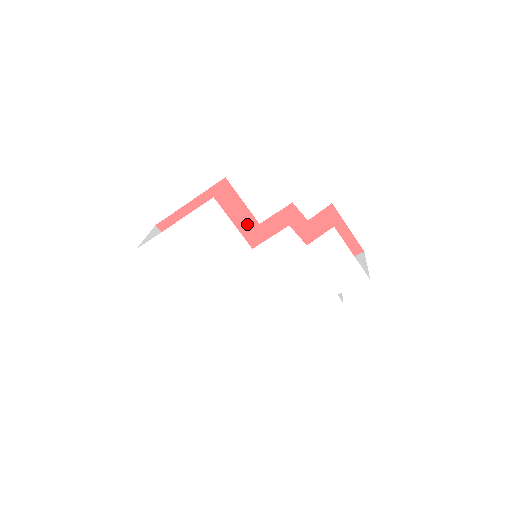
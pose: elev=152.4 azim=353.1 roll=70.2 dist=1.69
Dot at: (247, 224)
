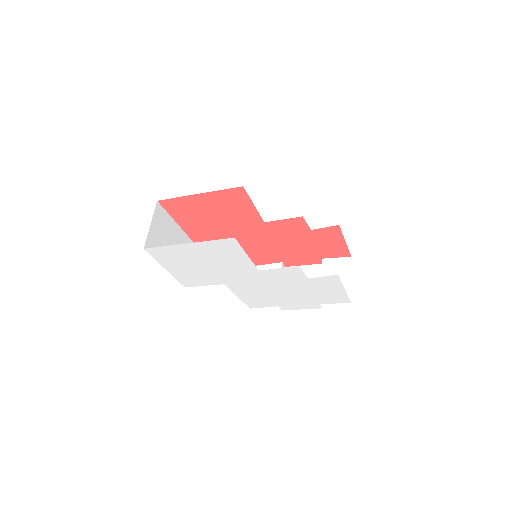
Dot at: (252, 220)
